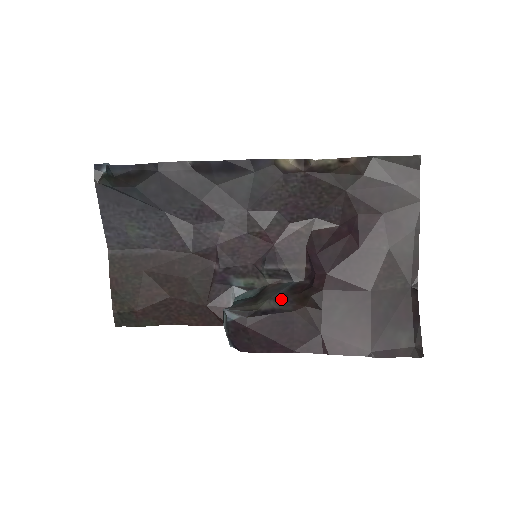
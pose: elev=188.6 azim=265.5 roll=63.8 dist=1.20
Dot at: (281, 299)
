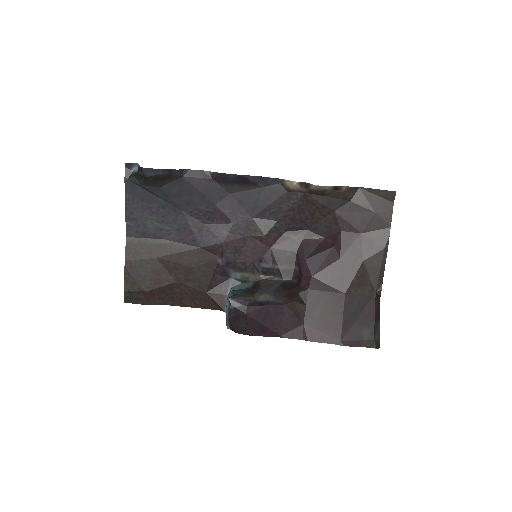
Dot at: (274, 294)
